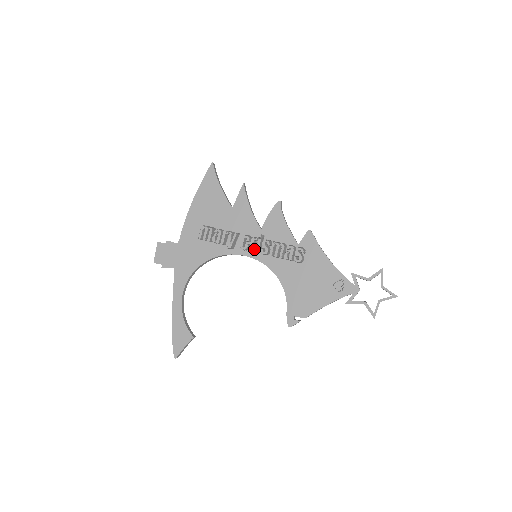
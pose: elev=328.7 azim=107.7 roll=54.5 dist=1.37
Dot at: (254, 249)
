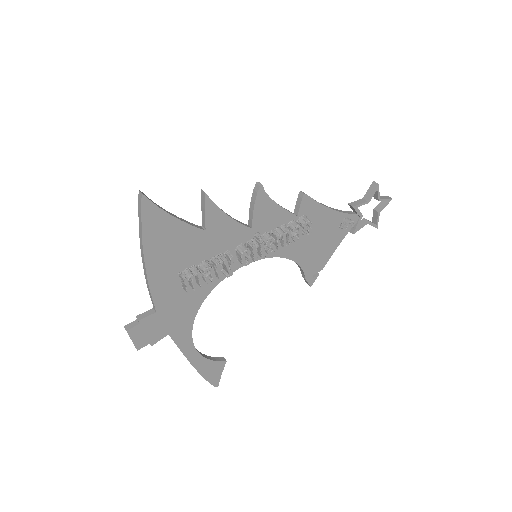
Dot at: occluded
